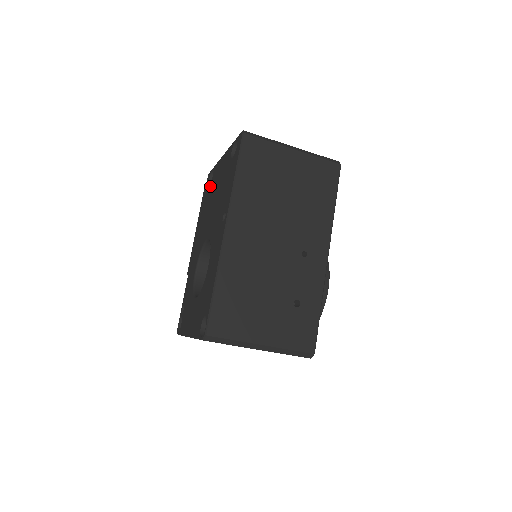
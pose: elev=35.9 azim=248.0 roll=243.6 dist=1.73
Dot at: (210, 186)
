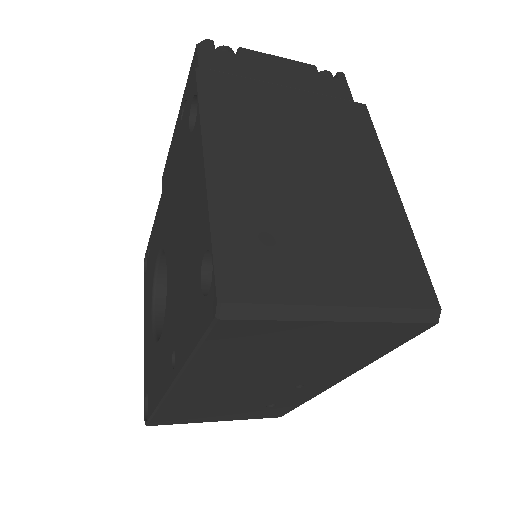
Dot at: (187, 145)
